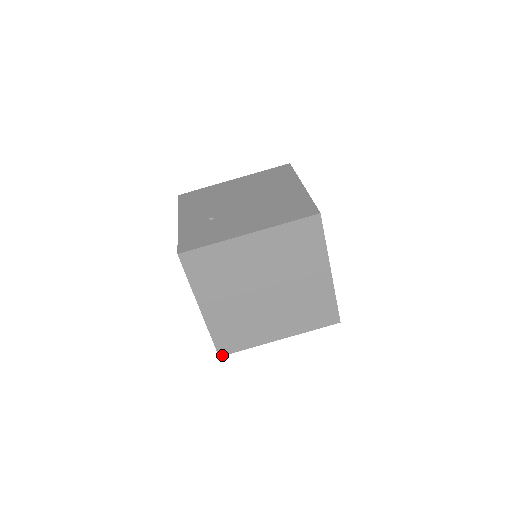
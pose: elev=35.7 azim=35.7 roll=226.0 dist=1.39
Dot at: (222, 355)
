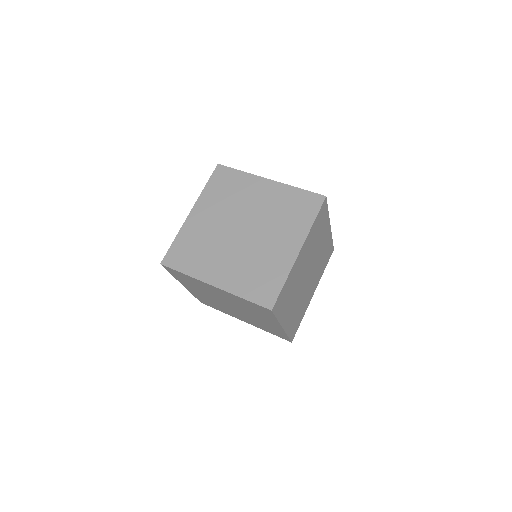
Dot at: (272, 307)
